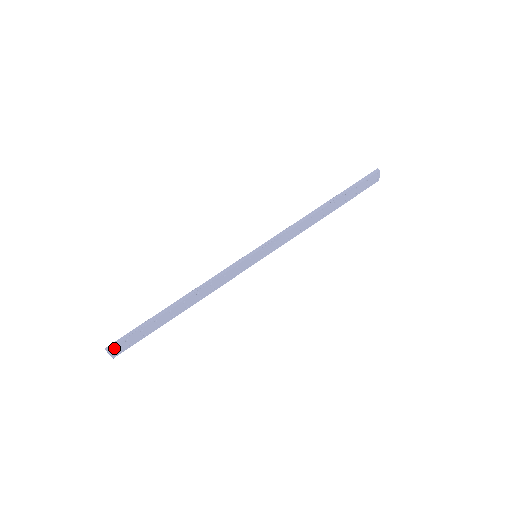
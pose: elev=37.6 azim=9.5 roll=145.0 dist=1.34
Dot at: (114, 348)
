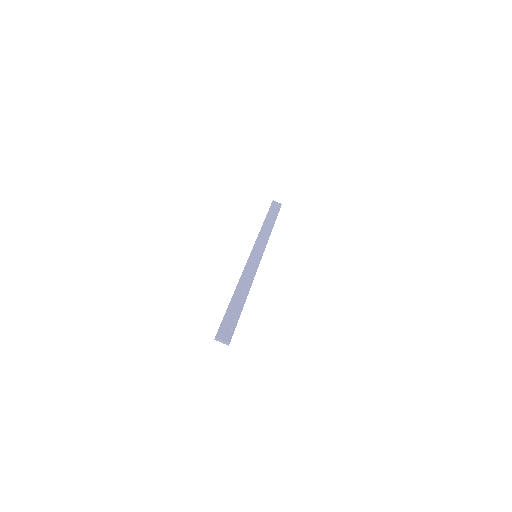
Dot at: (220, 334)
